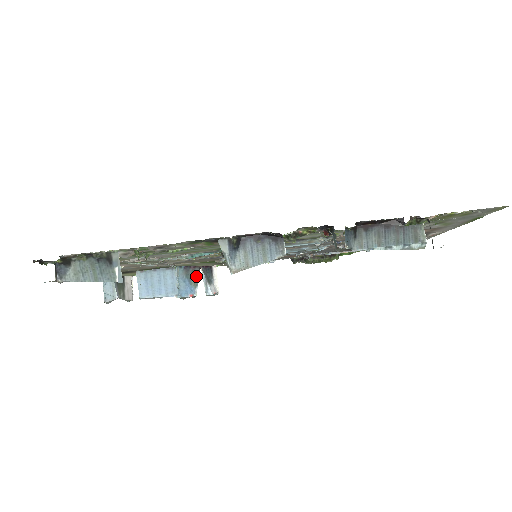
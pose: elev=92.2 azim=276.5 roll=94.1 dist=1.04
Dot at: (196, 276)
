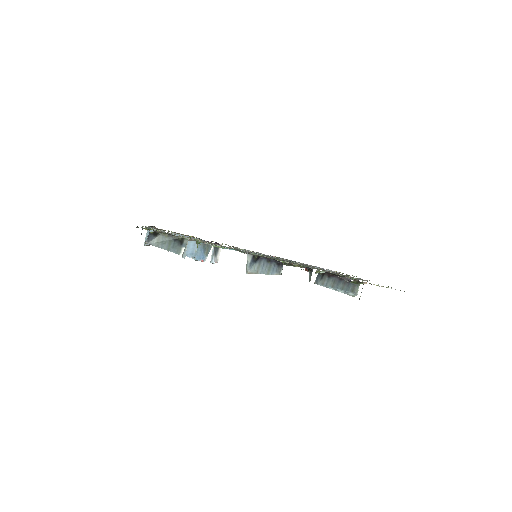
Dot at: (209, 248)
